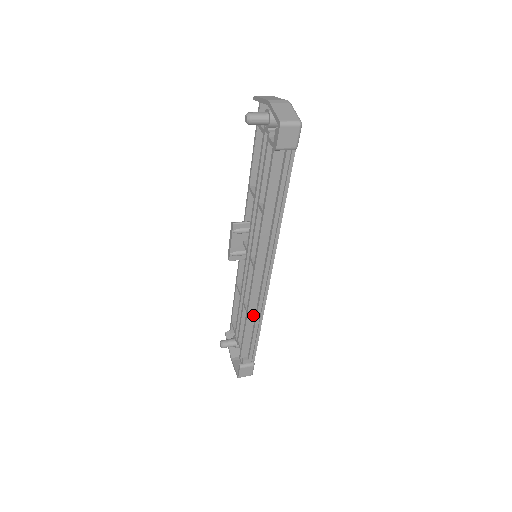
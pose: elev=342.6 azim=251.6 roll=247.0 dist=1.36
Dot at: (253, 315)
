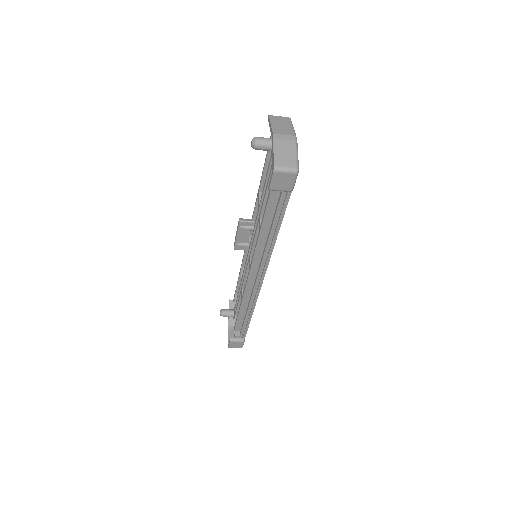
Dot at: (247, 303)
